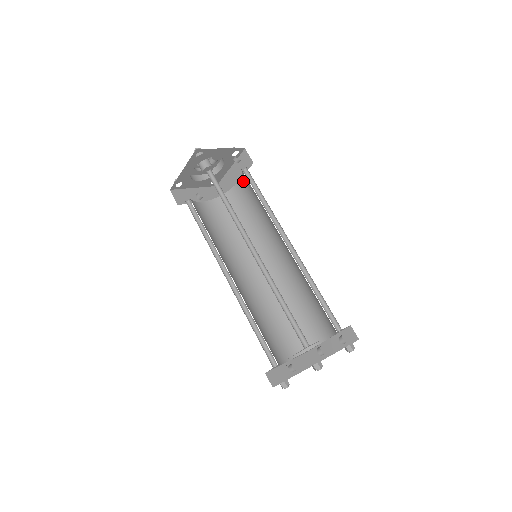
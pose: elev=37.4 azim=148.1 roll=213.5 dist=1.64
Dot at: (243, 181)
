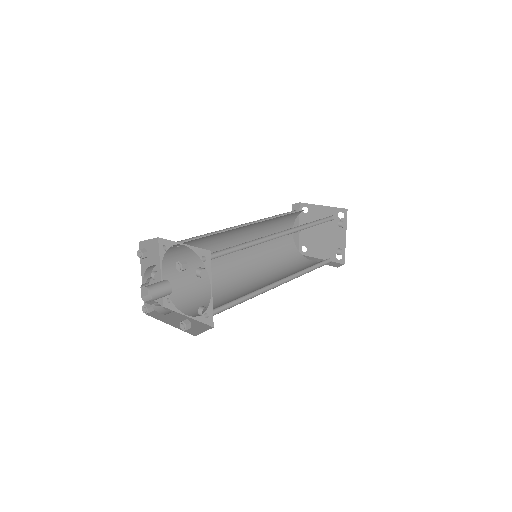
Dot at: occluded
